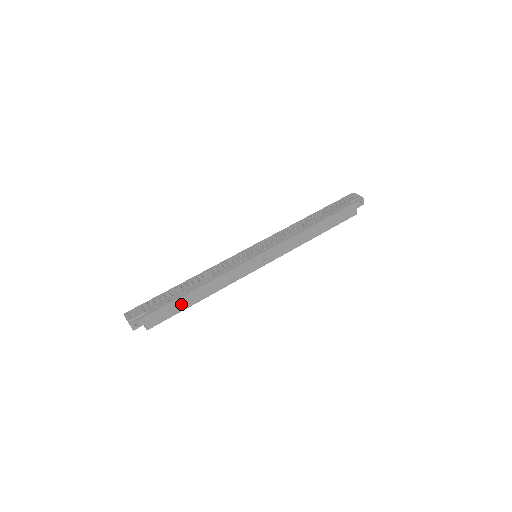
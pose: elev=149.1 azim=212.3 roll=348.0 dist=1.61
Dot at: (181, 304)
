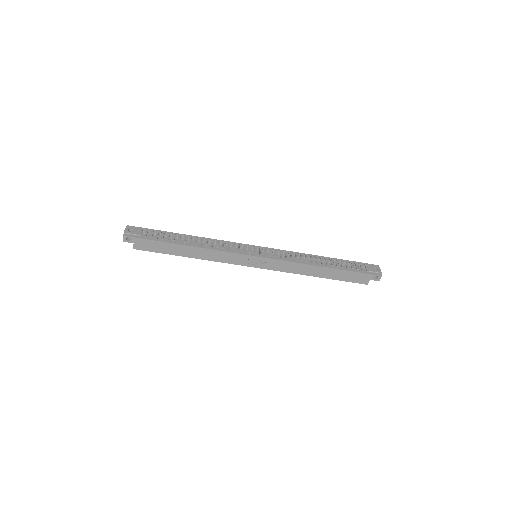
Dot at: (171, 249)
